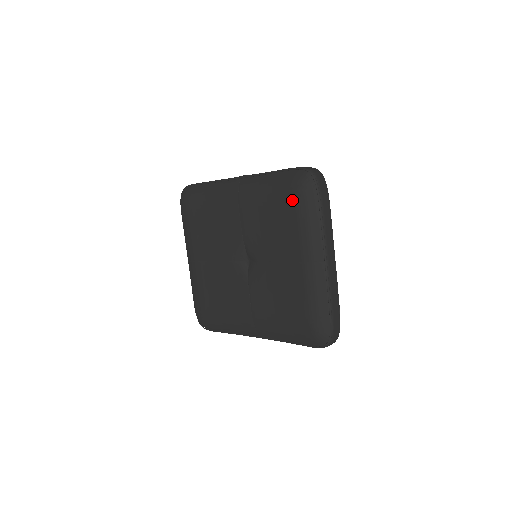
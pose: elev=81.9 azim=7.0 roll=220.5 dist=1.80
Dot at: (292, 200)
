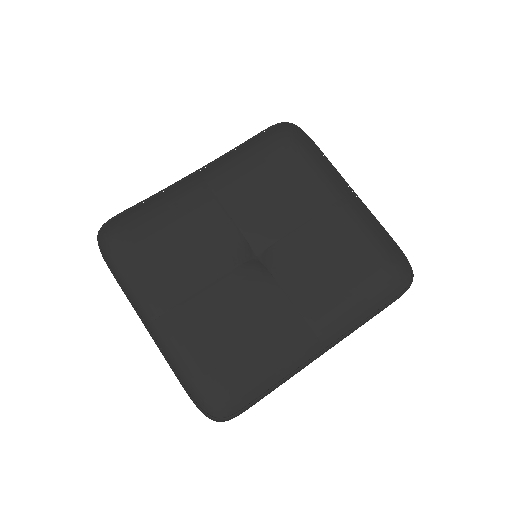
Dot at: (288, 149)
